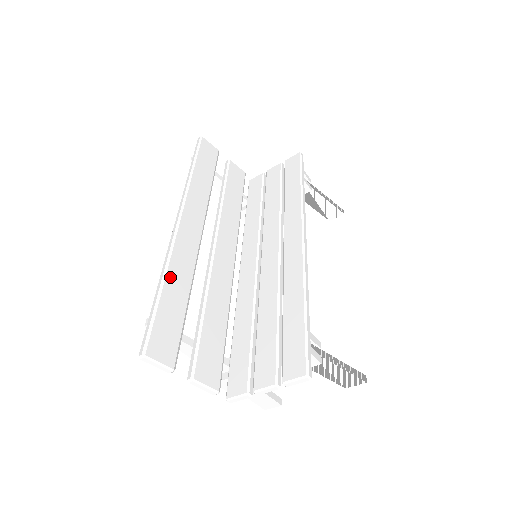
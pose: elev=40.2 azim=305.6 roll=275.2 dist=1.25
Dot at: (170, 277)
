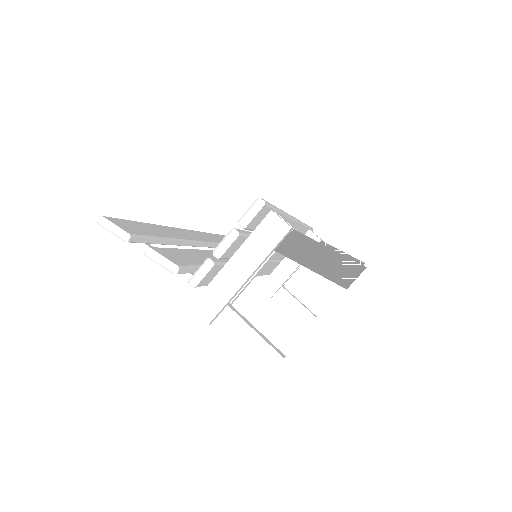
Dot at: (155, 226)
